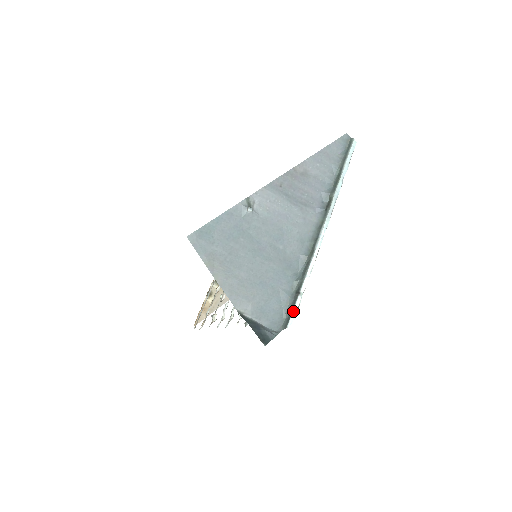
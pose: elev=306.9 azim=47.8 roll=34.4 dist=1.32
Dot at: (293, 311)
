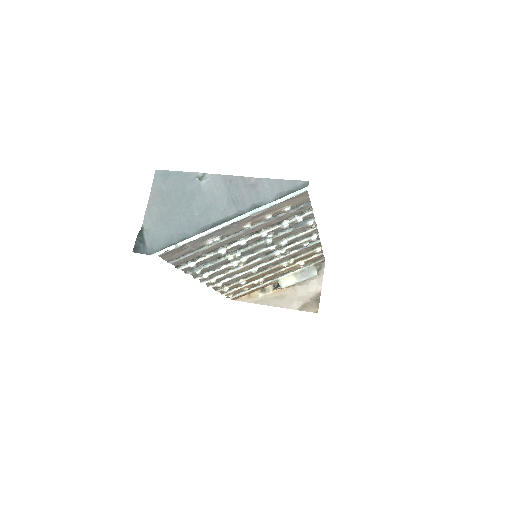
Dot at: (163, 249)
